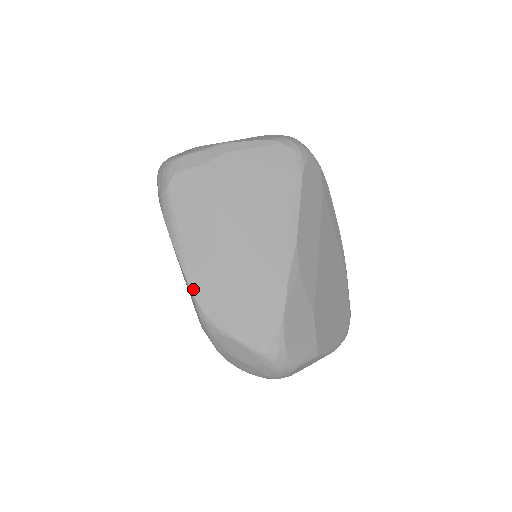
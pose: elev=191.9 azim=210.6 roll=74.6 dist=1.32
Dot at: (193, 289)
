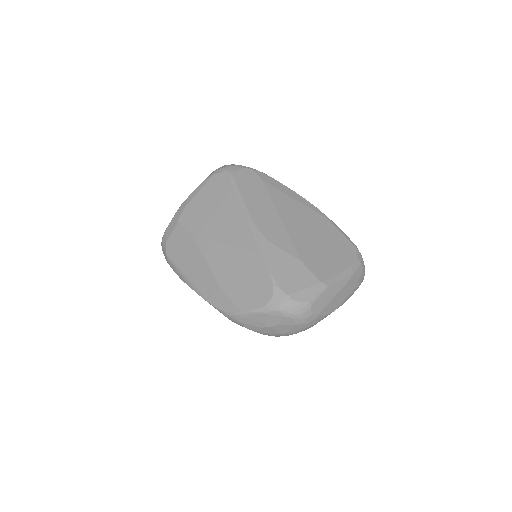
Dot at: (210, 302)
